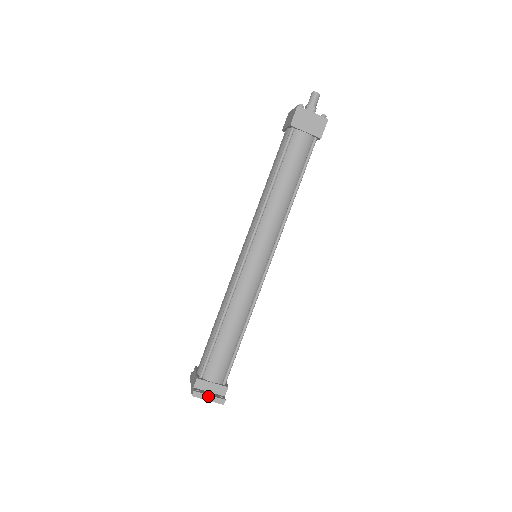
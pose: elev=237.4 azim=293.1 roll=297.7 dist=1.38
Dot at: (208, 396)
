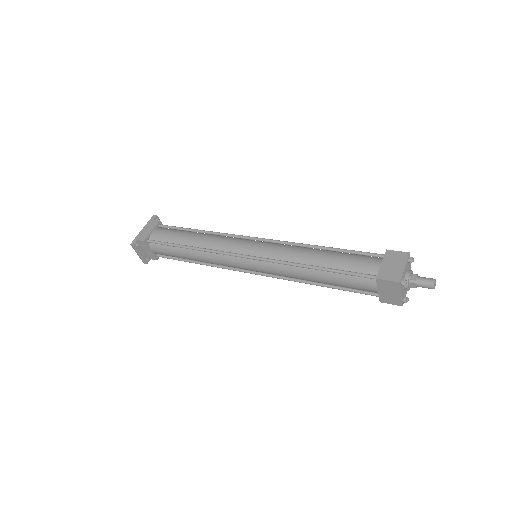
Dot at: (139, 254)
